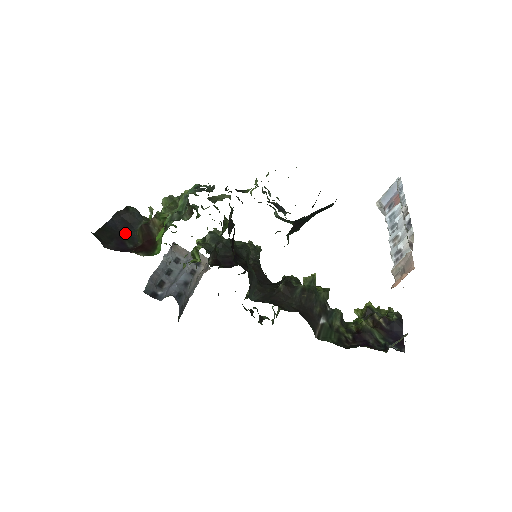
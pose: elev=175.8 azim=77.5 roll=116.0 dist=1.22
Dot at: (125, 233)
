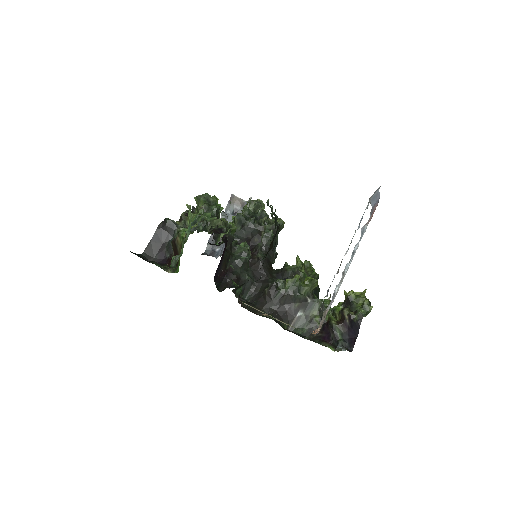
Dot at: (165, 243)
